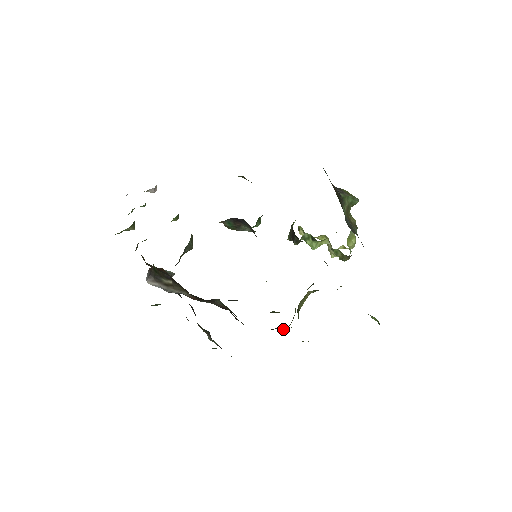
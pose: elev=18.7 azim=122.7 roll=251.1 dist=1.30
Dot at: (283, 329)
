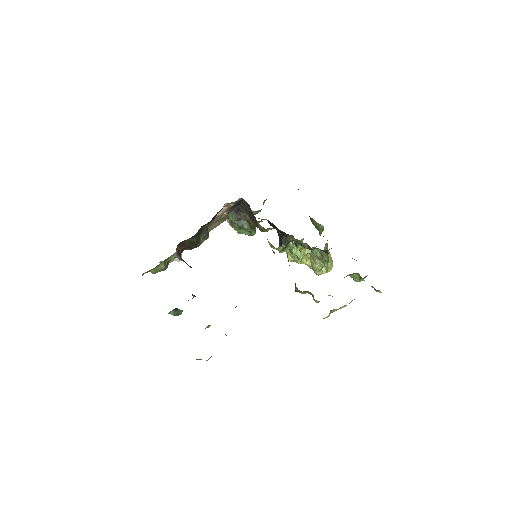
Dot at: occluded
